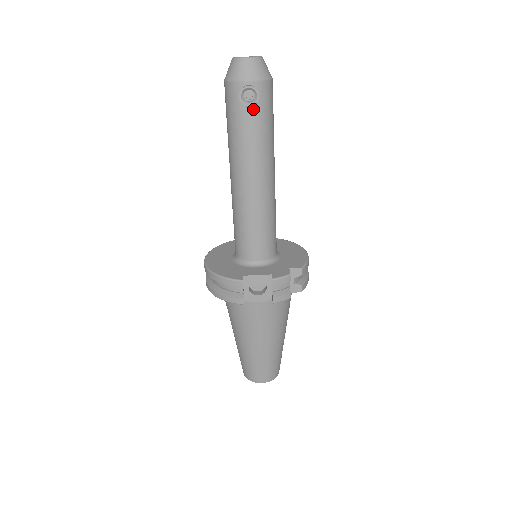
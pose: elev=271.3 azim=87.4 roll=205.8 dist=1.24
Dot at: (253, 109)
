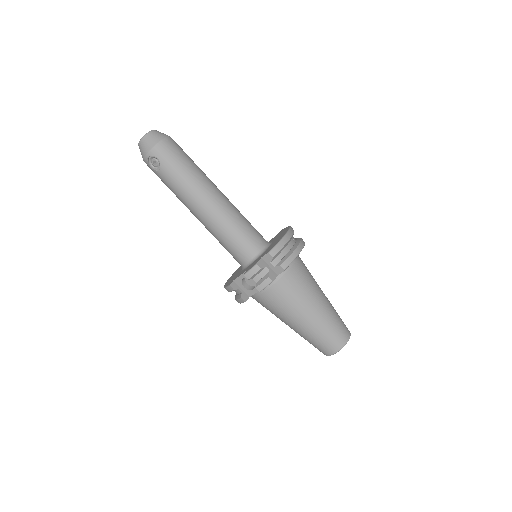
Dot at: (161, 169)
